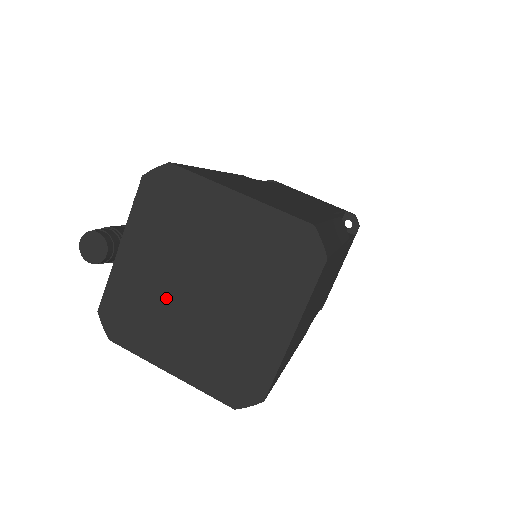
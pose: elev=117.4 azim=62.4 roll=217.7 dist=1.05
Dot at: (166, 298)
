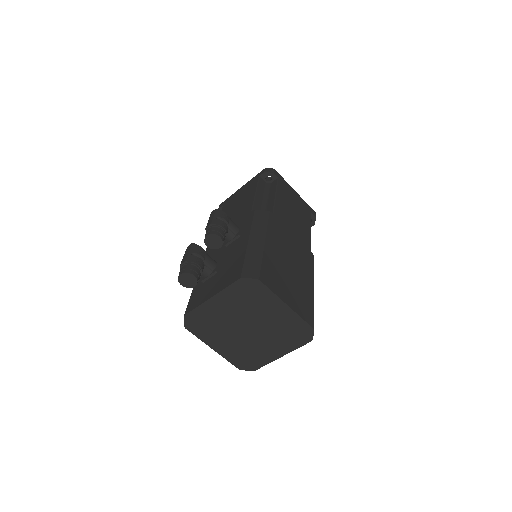
Dot at: (227, 325)
